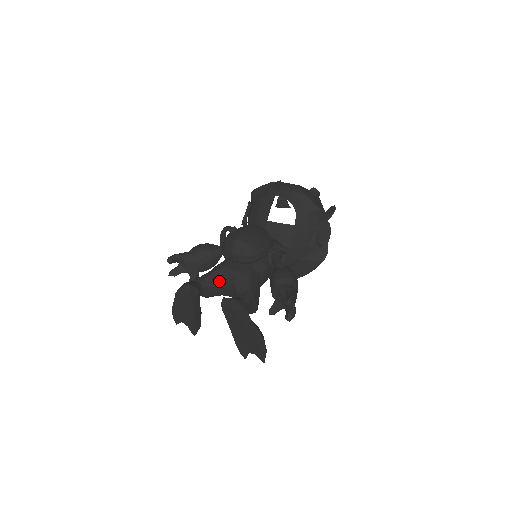
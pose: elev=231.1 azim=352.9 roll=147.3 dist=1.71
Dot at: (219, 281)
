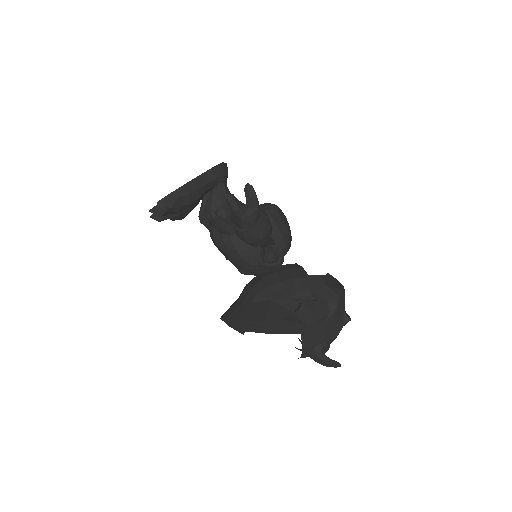
Dot at: occluded
